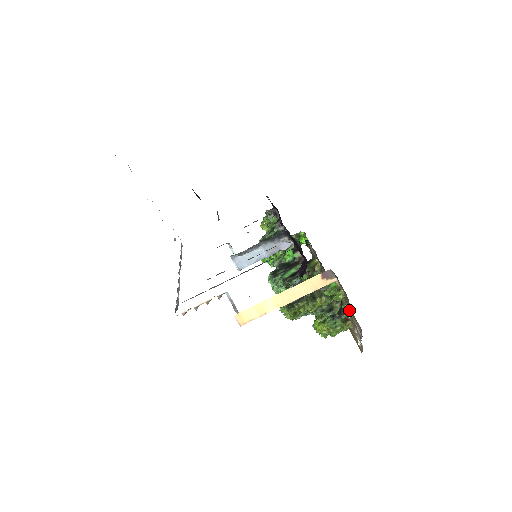
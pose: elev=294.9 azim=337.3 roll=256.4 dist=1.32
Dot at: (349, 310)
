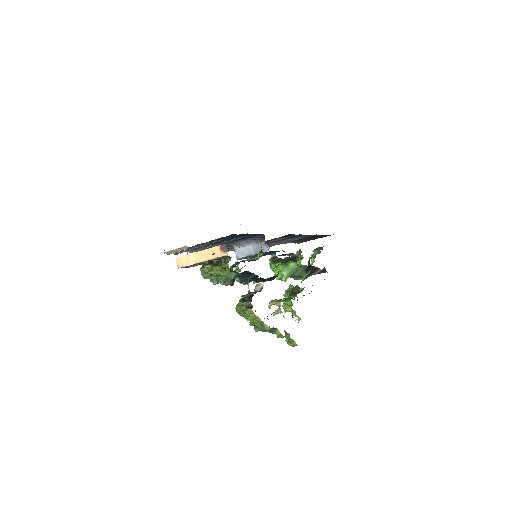
Dot at: (221, 277)
